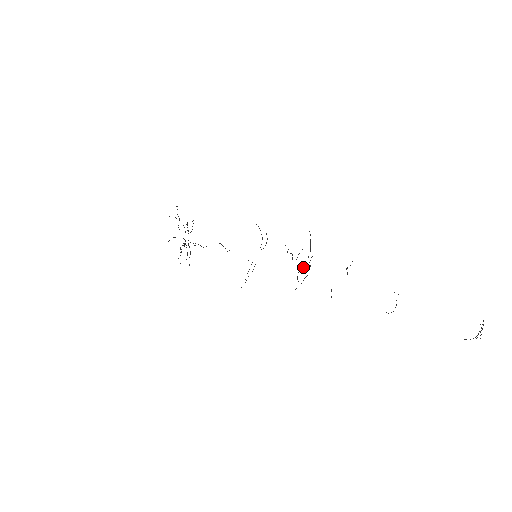
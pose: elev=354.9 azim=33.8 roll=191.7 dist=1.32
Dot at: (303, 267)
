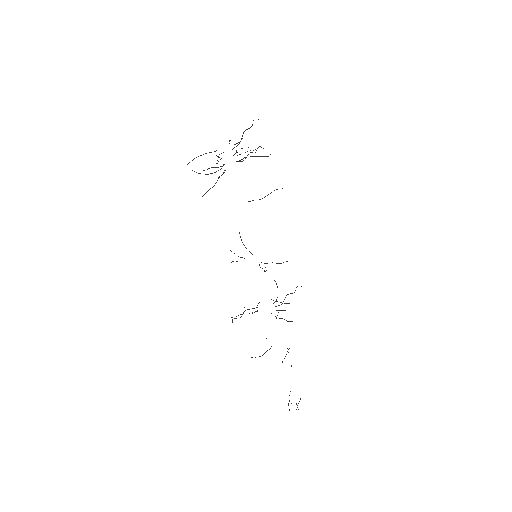
Dot at: occluded
